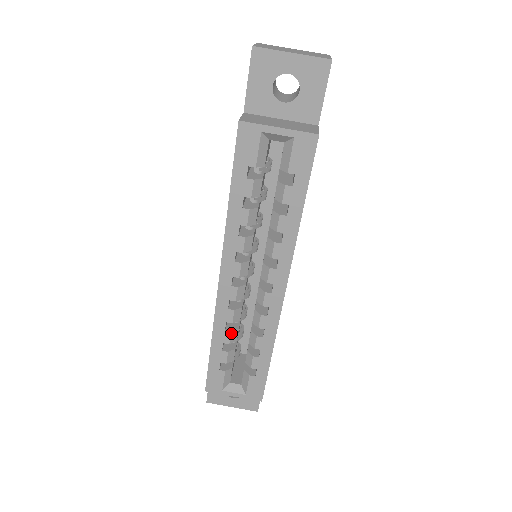
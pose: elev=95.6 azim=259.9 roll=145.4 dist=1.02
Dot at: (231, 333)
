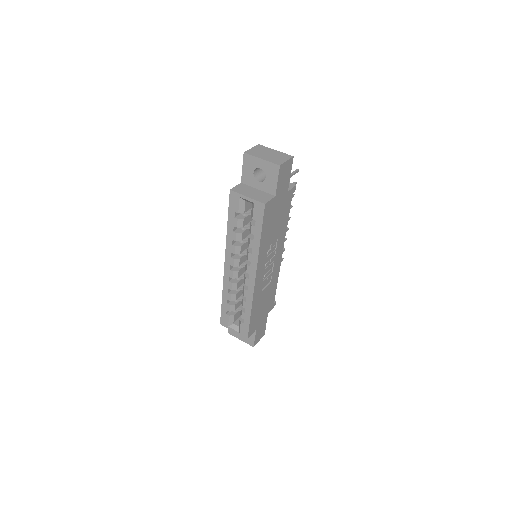
Dot at: (231, 295)
